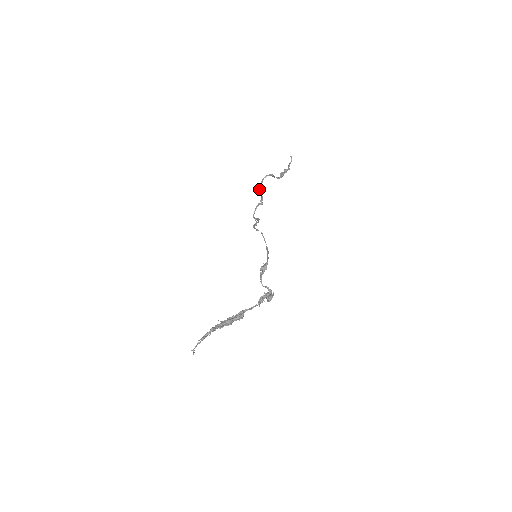
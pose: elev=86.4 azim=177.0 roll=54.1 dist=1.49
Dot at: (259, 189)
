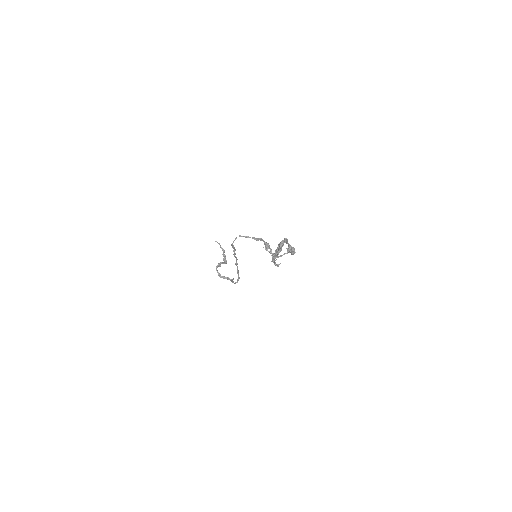
Dot at: occluded
